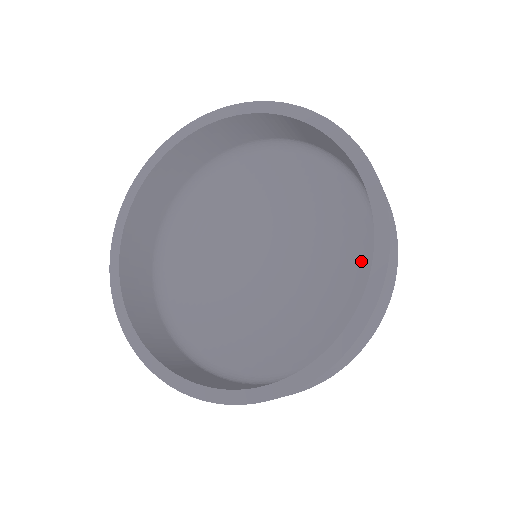
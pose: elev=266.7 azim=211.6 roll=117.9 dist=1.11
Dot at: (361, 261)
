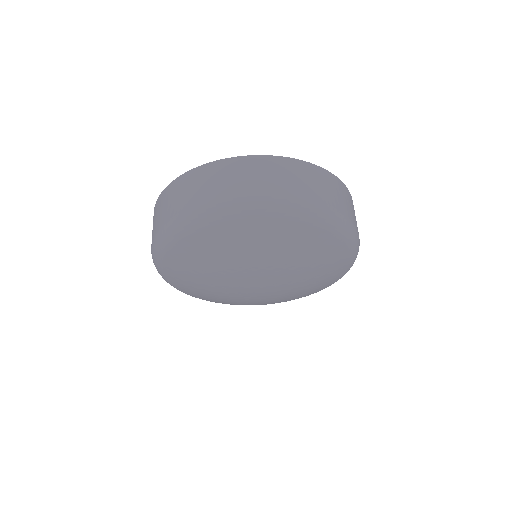
Dot at: occluded
